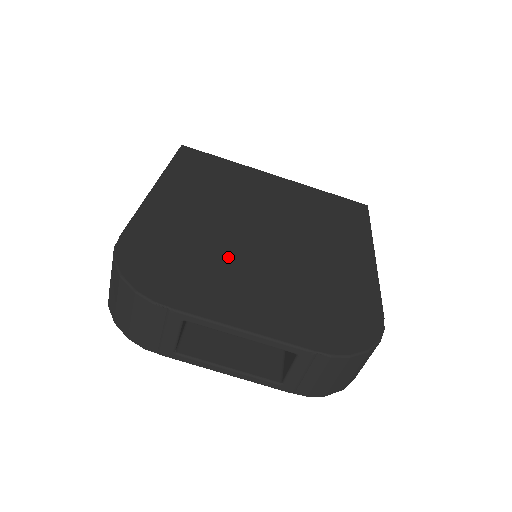
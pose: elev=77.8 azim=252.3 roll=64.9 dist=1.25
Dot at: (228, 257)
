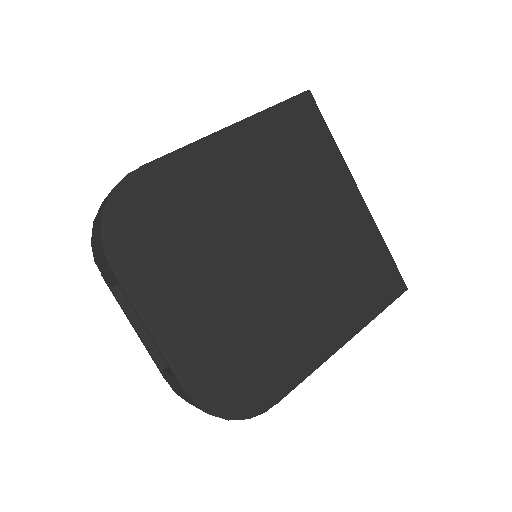
Dot at: (212, 254)
